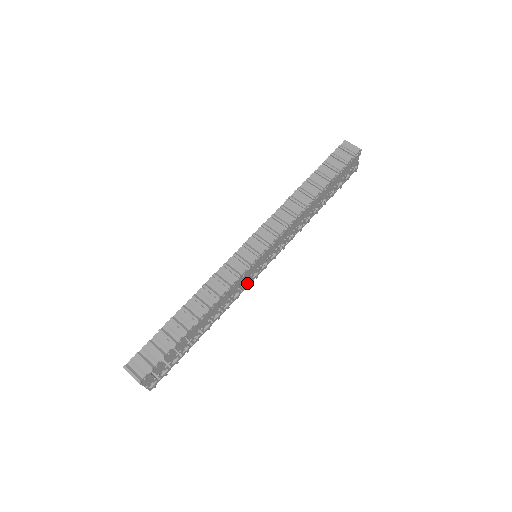
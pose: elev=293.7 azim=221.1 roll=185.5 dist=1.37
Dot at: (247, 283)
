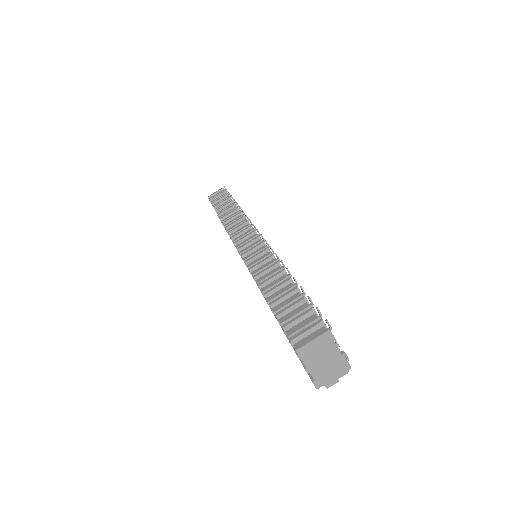
Dot at: occluded
